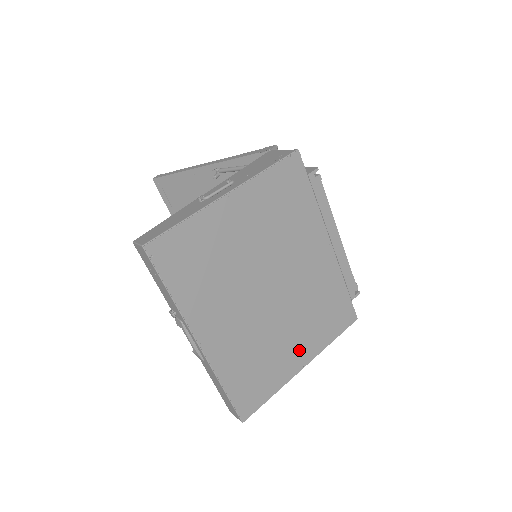
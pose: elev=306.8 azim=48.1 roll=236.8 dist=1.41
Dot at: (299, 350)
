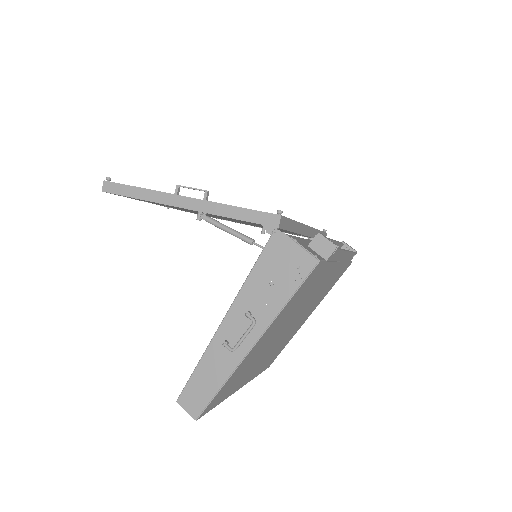
Dot at: (306, 317)
